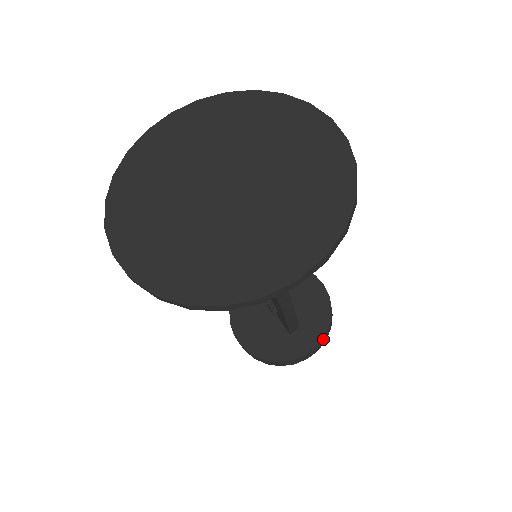
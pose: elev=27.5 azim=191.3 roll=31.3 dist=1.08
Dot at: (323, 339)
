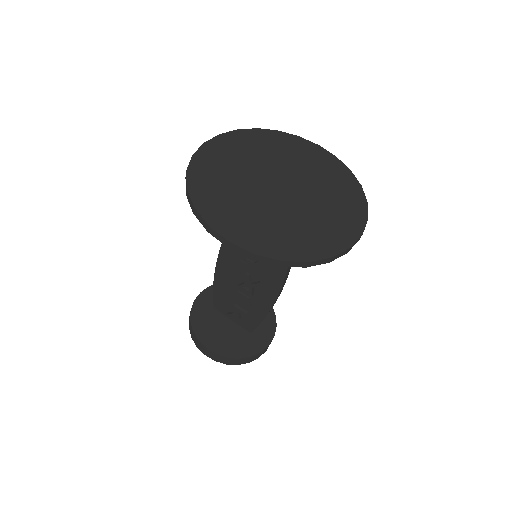
Dot at: (275, 330)
